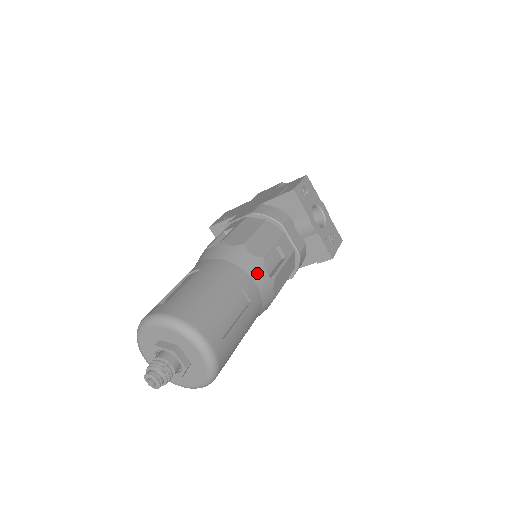
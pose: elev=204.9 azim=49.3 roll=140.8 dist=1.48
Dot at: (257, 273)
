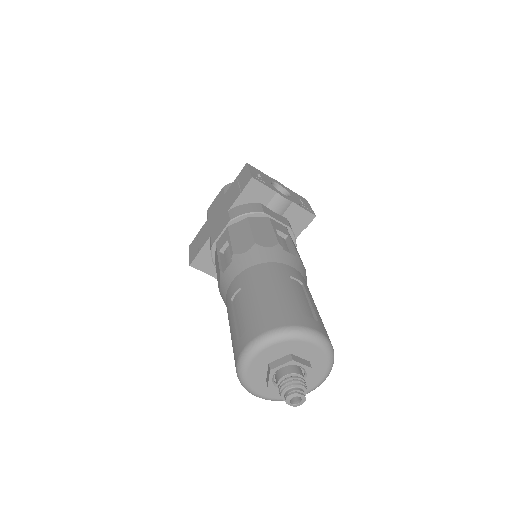
Dot at: (286, 258)
